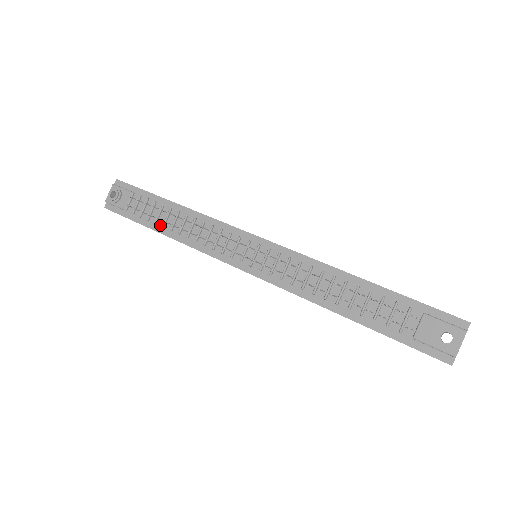
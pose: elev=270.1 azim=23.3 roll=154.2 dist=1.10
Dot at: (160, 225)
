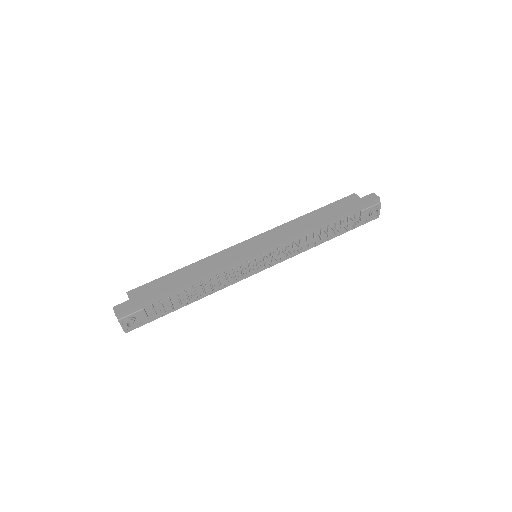
Dot at: occluded
